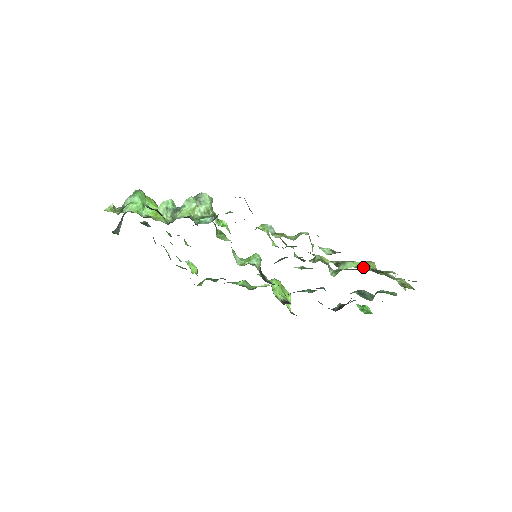
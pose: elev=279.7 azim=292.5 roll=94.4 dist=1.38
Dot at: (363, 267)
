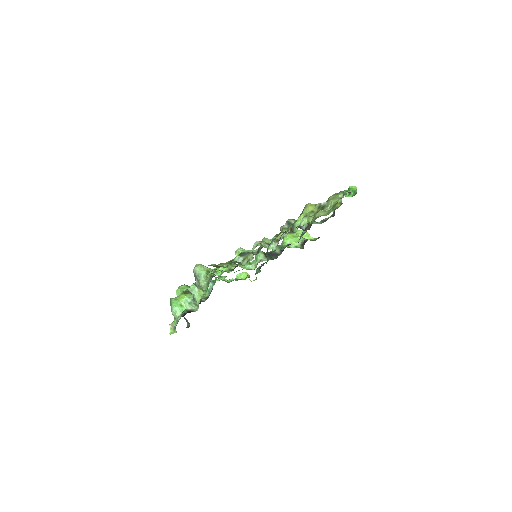
Dot at: occluded
